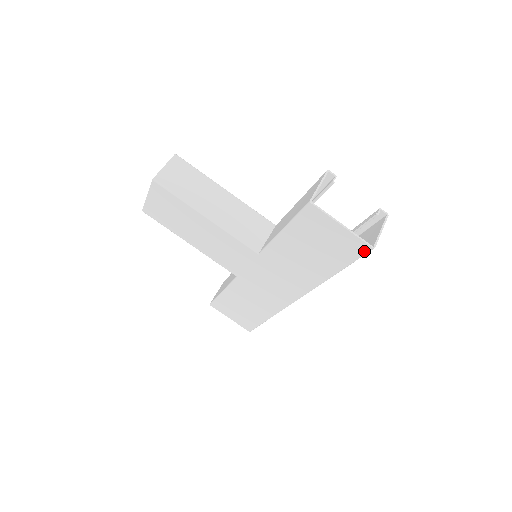
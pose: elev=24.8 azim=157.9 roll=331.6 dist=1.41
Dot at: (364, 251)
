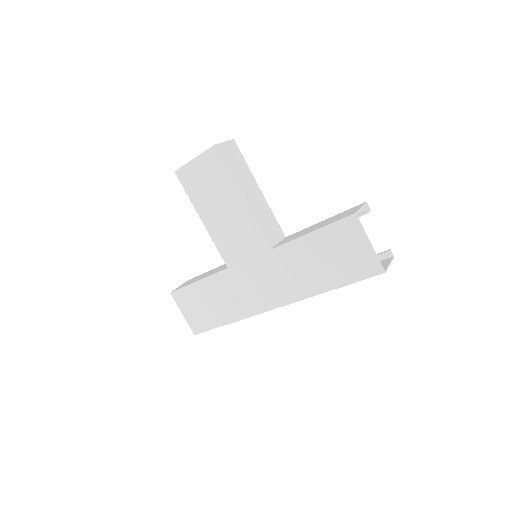
Dot at: (375, 273)
